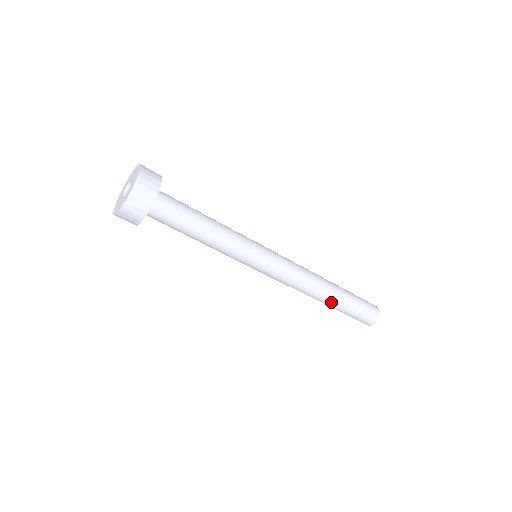
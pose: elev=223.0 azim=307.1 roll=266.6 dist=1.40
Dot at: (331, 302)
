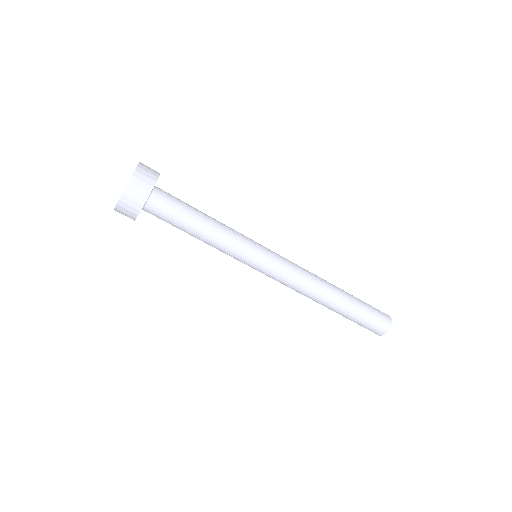
Dot at: (333, 309)
